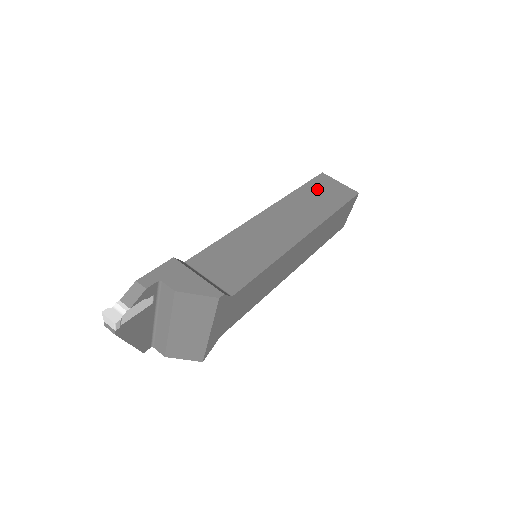
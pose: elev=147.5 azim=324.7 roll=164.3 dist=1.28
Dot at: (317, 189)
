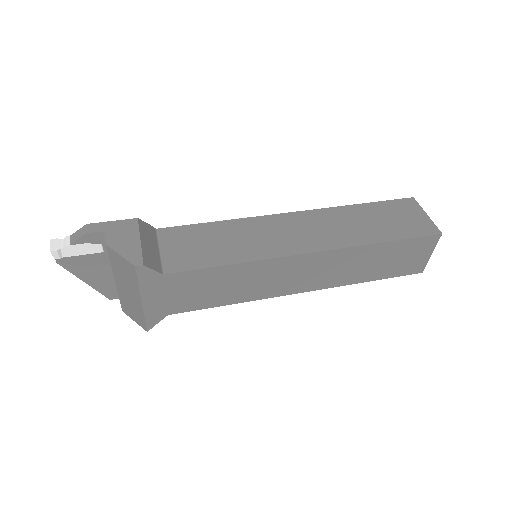
Dot at: (384, 212)
